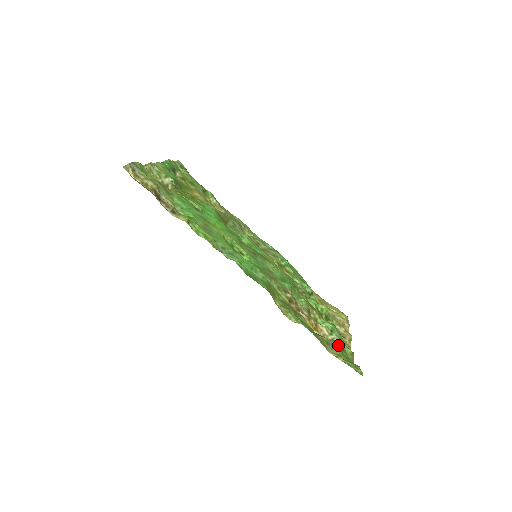
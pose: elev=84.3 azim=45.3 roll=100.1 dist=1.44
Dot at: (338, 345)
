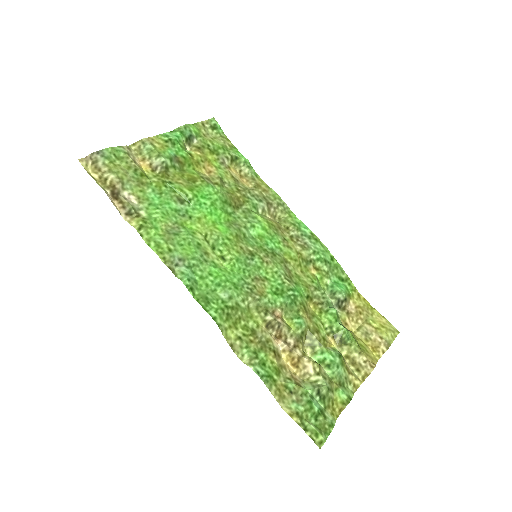
Dot at: (316, 392)
